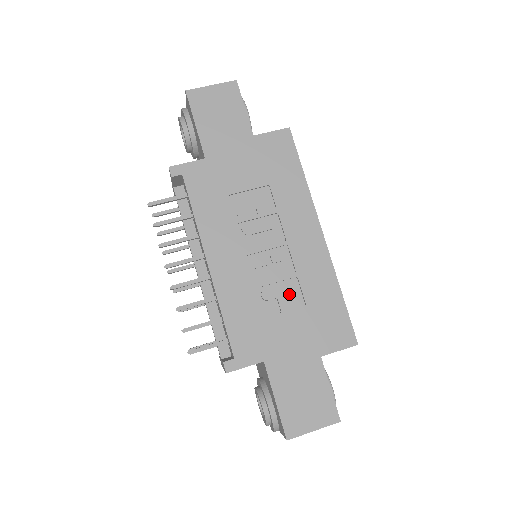
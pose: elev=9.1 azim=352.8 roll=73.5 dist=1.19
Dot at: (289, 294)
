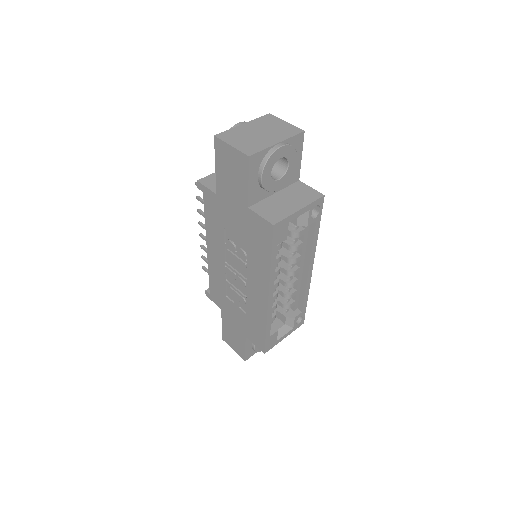
Dot at: (241, 301)
